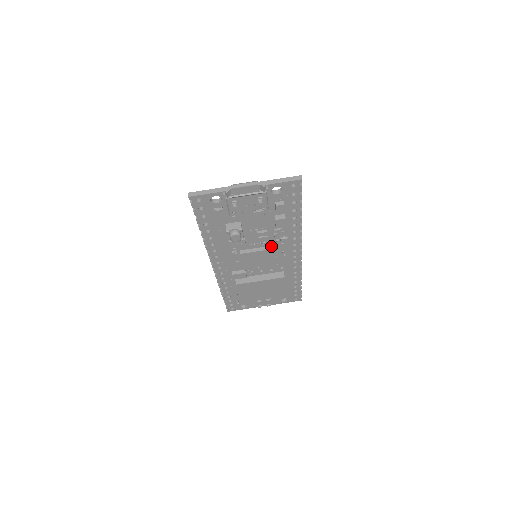
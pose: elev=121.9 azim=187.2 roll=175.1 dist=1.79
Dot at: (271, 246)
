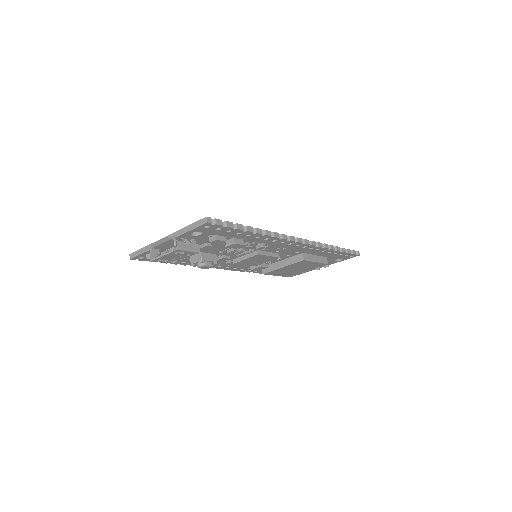
Dot at: occluded
